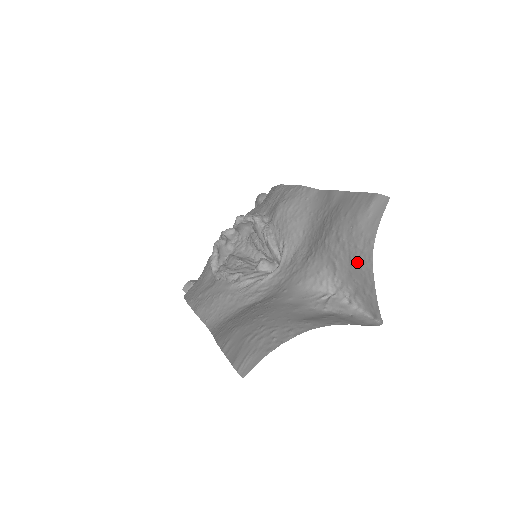
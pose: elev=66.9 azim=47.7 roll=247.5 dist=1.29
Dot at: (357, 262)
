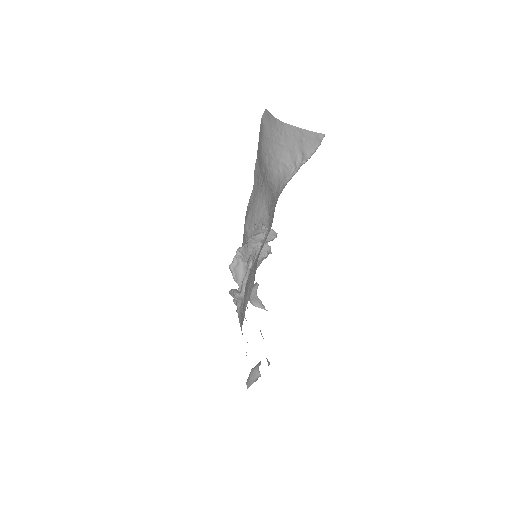
Dot at: (283, 138)
